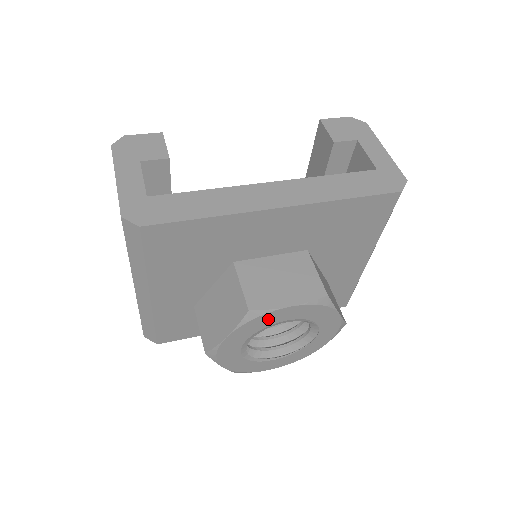
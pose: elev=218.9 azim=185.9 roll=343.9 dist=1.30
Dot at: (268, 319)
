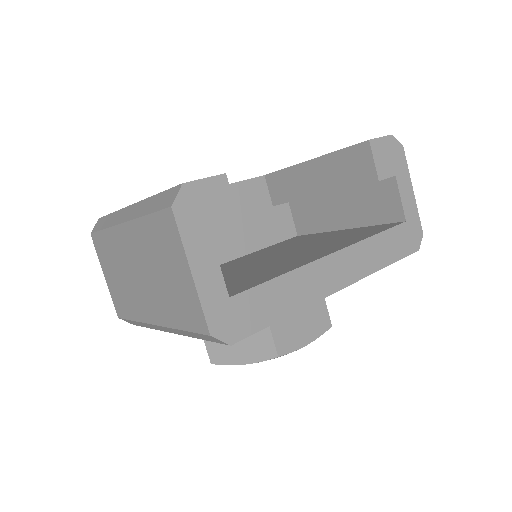
Dot at: occluded
